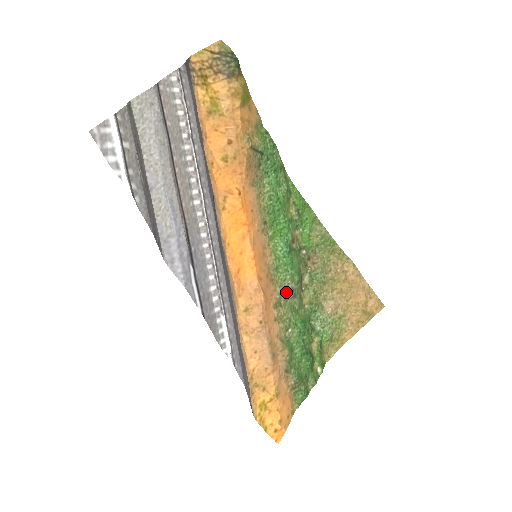
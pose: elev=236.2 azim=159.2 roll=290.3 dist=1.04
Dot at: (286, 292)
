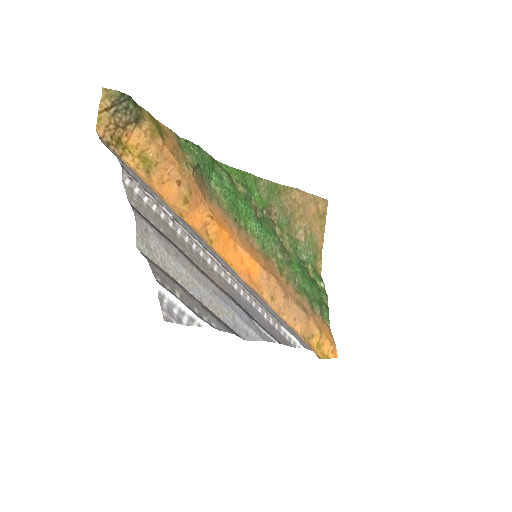
Dot at: (278, 256)
